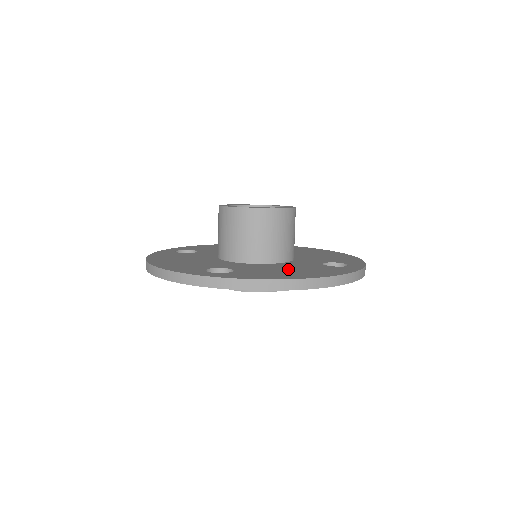
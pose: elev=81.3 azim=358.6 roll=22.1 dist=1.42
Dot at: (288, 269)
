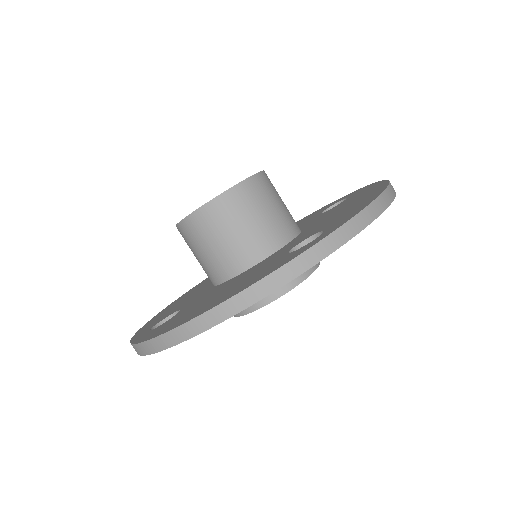
Dot at: (224, 289)
